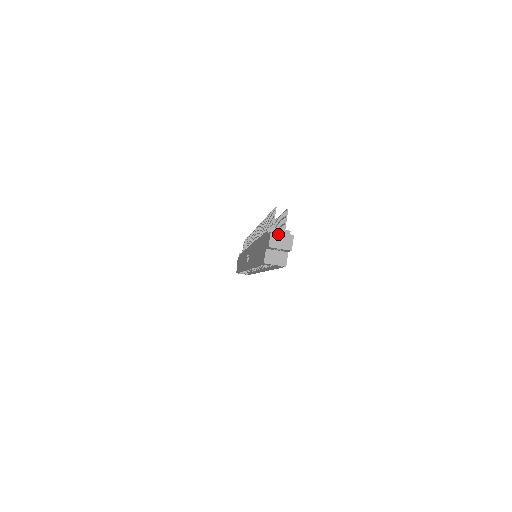
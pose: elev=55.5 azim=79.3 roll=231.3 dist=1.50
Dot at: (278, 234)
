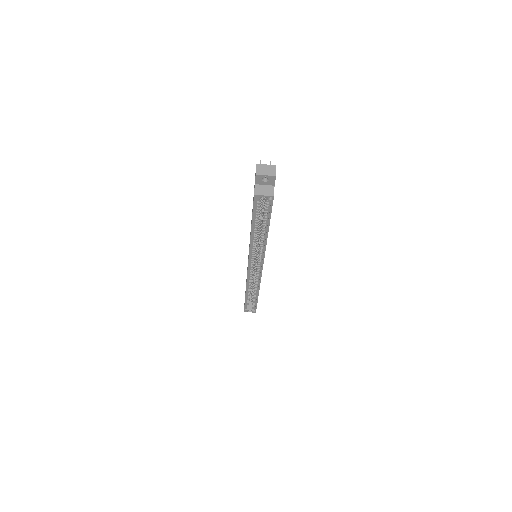
Dot at: (263, 165)
